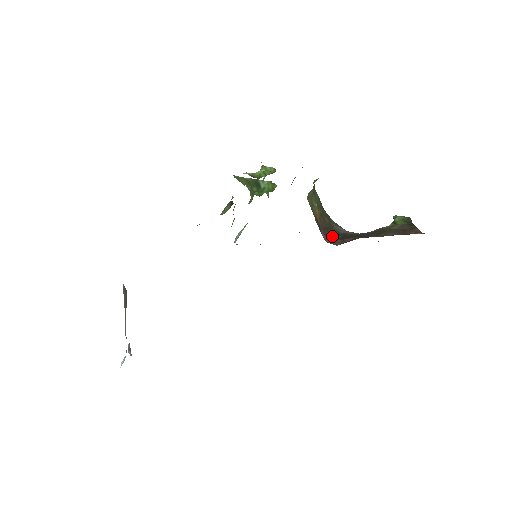
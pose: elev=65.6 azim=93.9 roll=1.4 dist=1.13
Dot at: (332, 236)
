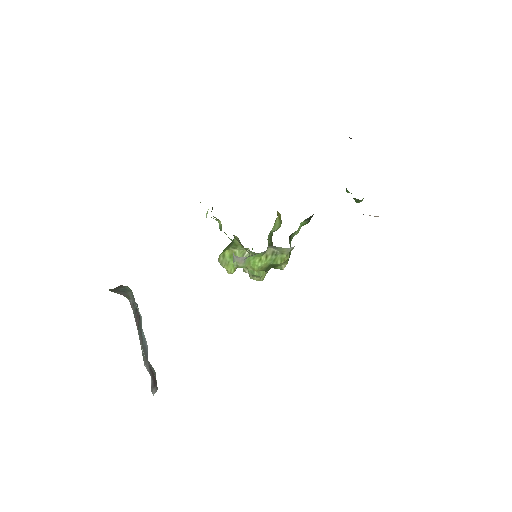
Dot at: occluded
